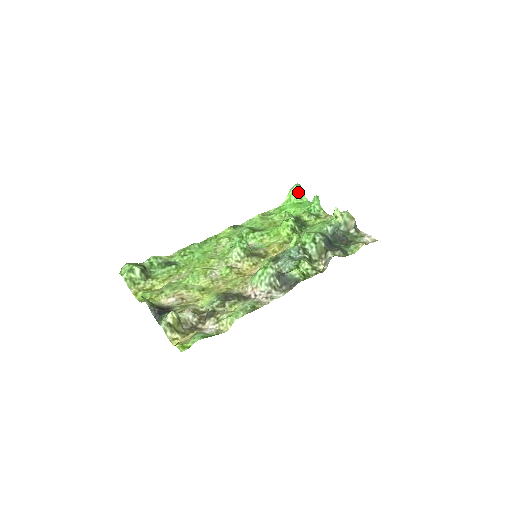
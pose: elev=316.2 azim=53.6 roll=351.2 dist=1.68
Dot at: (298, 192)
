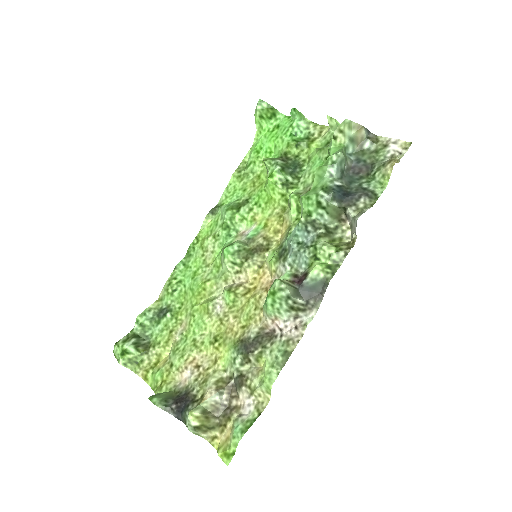
Dot at: (266, 112)
